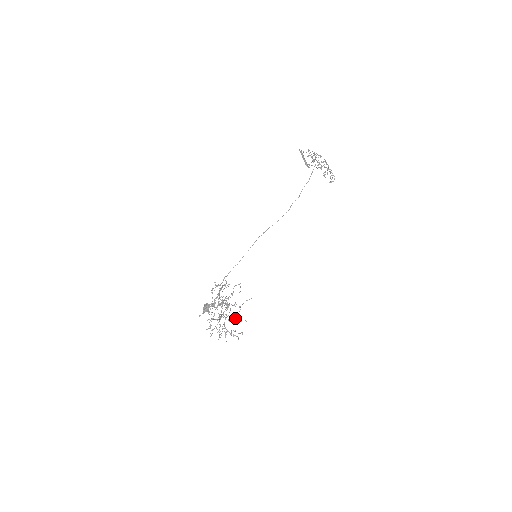
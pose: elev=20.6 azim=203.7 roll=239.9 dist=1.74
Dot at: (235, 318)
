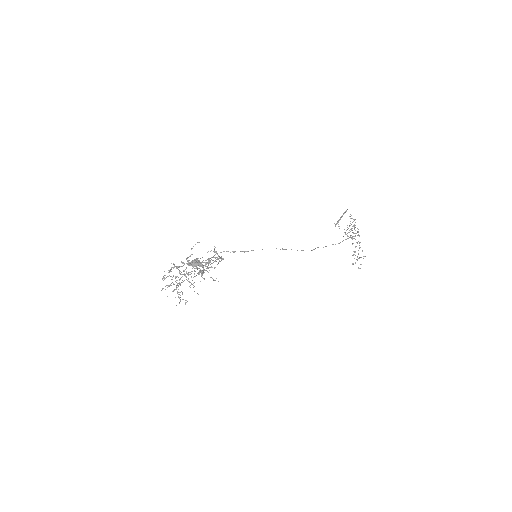
Dot at: occluded
